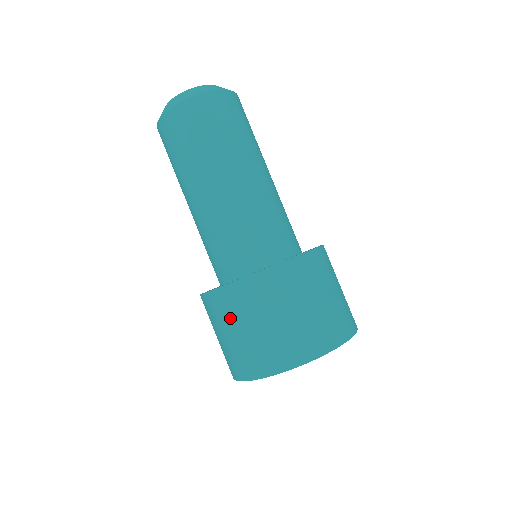
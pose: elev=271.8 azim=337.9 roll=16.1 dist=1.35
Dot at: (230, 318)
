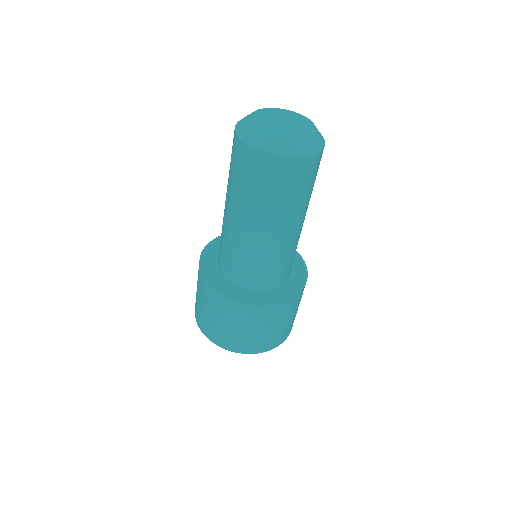
Dot at: occluded
